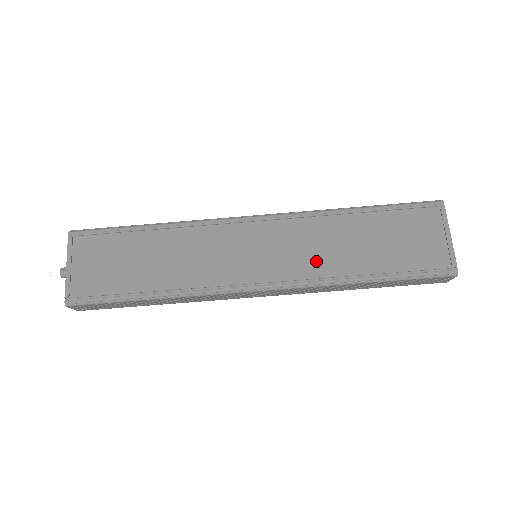
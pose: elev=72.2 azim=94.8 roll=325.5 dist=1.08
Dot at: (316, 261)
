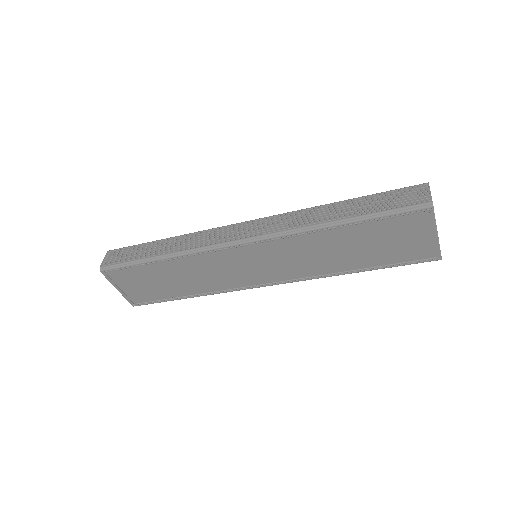
Dot at: (309, 265)
